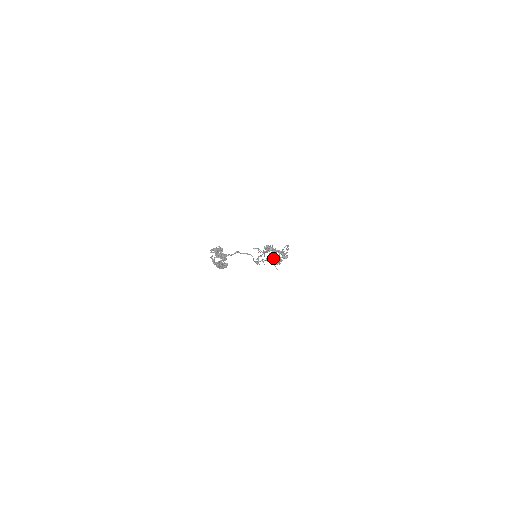
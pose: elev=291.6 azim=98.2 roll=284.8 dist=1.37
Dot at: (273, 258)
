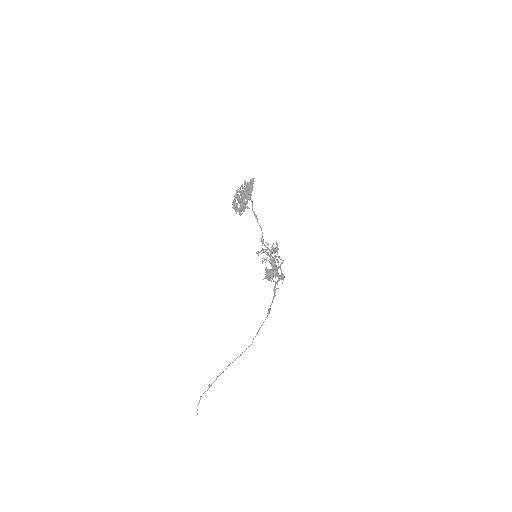
Dot at: occluded
